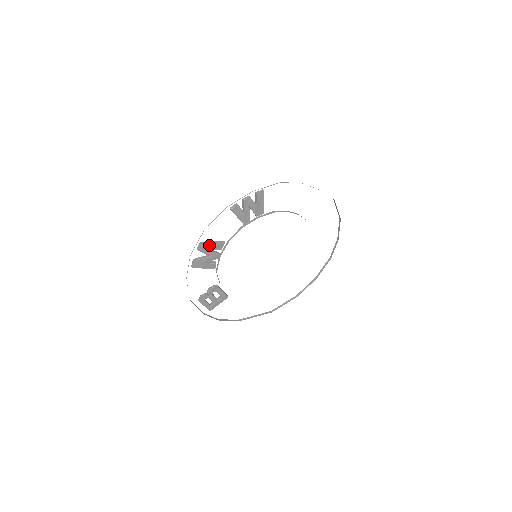
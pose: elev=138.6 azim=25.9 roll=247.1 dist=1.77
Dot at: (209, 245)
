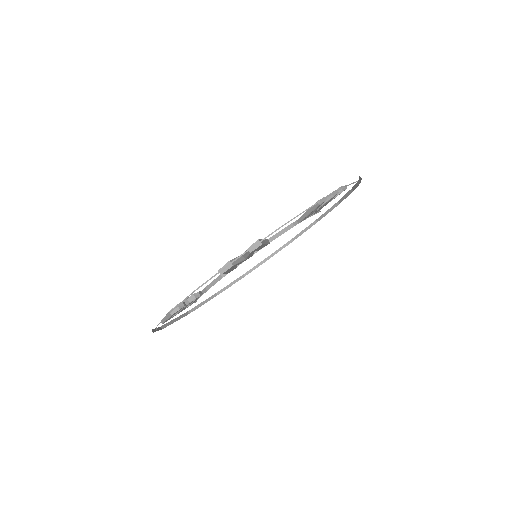
Dot at: (262, 245)
